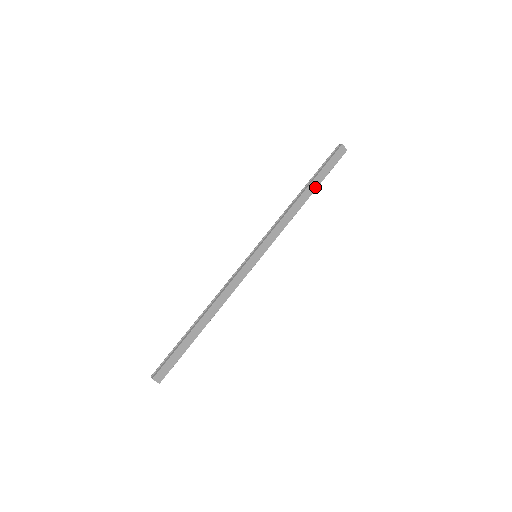
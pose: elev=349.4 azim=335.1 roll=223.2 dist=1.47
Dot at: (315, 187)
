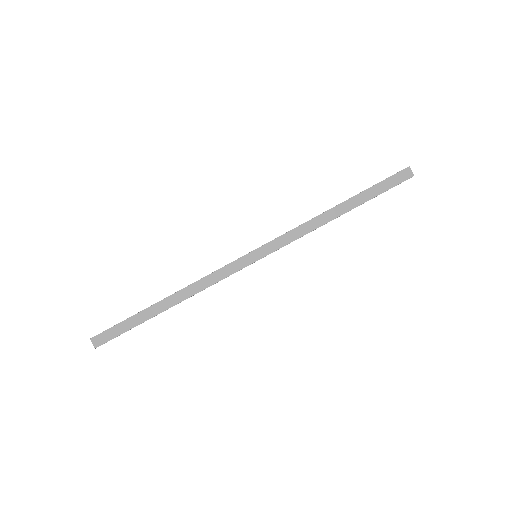
Dot at: (356, 204)
